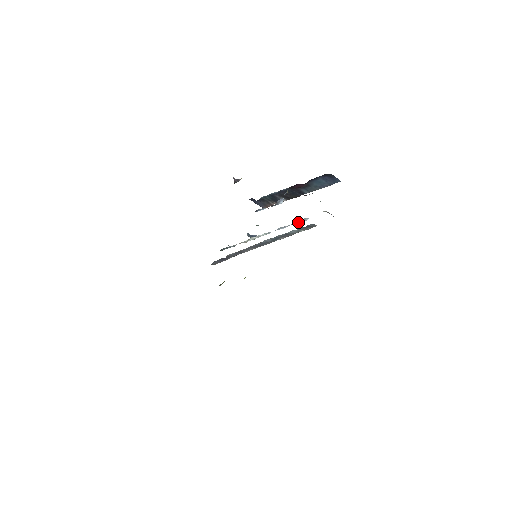
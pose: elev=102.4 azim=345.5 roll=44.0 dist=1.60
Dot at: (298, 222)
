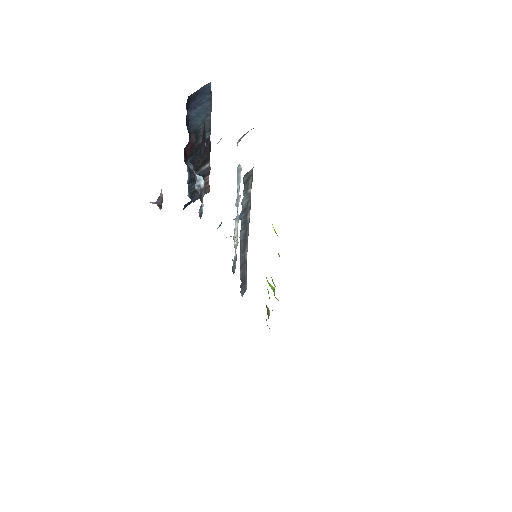
Dot at: (239, 179)
